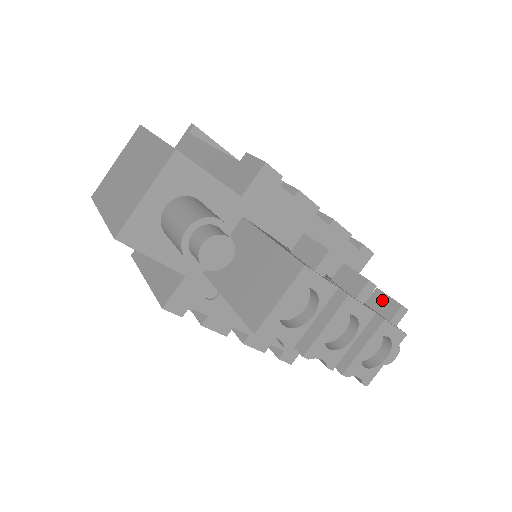
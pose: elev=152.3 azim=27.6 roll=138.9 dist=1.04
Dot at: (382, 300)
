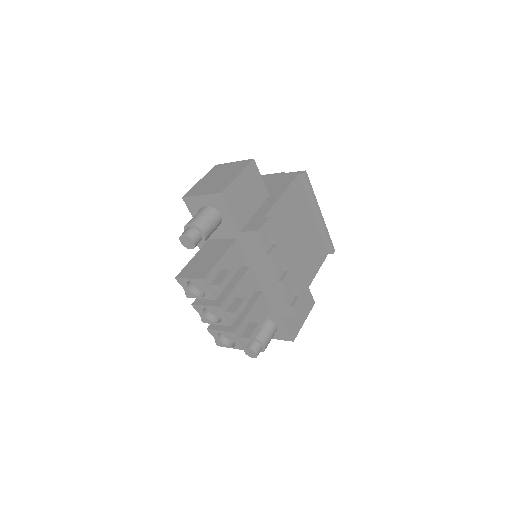
Dot at: (251, 329)
